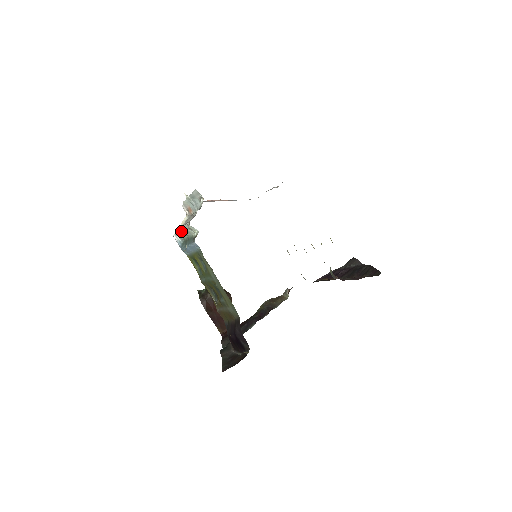
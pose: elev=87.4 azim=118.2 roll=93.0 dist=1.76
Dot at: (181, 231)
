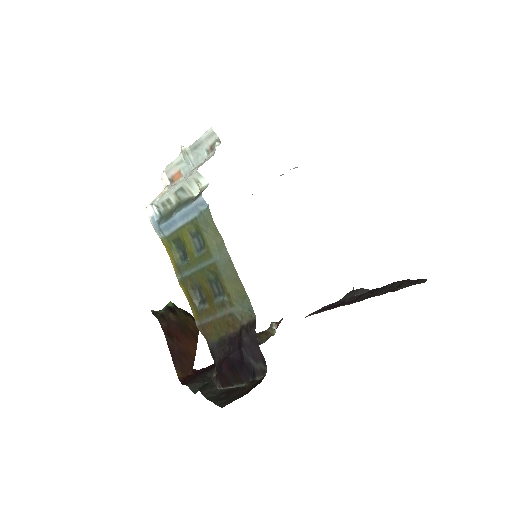
Dot at: (168, 194)
